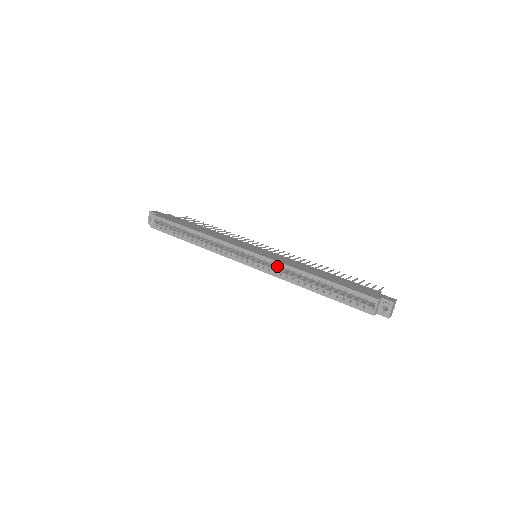
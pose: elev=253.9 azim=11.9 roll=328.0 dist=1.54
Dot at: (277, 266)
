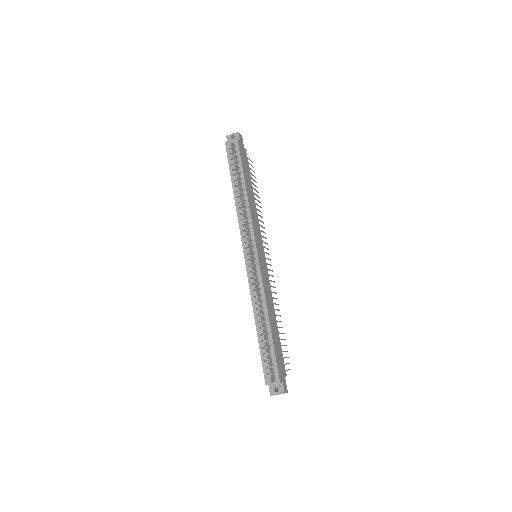
Dot at: (258, 283)
